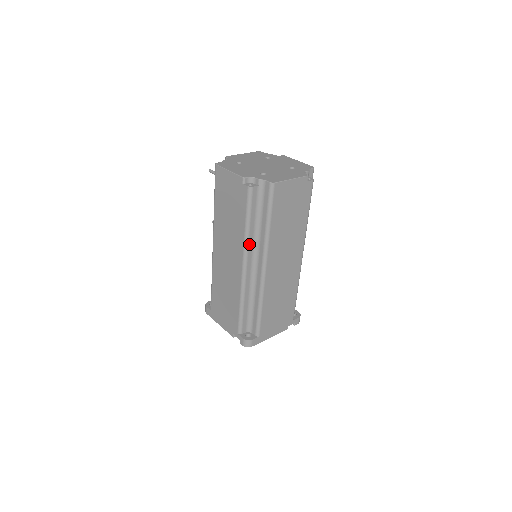
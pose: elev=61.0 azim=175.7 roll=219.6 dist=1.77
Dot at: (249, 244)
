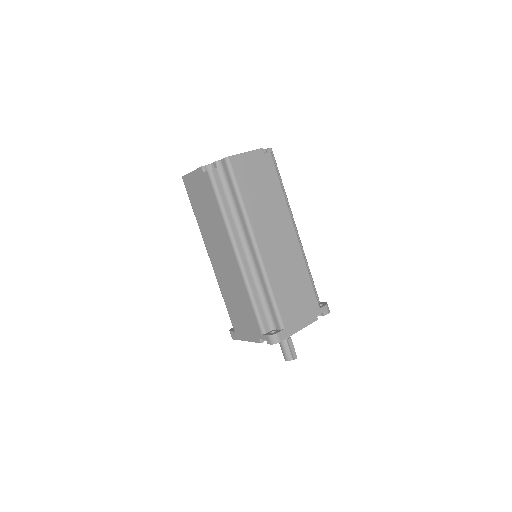
Dot at: (232, 228)
